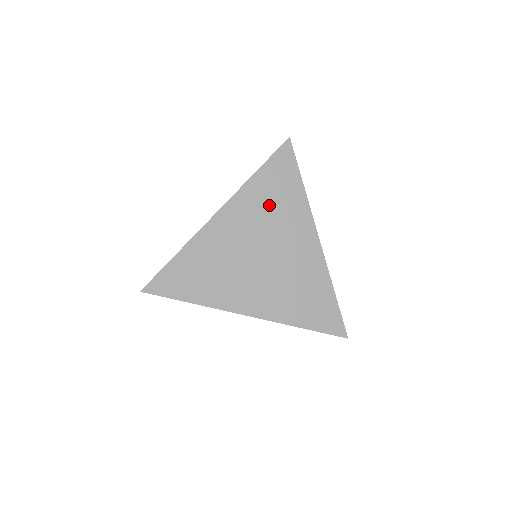
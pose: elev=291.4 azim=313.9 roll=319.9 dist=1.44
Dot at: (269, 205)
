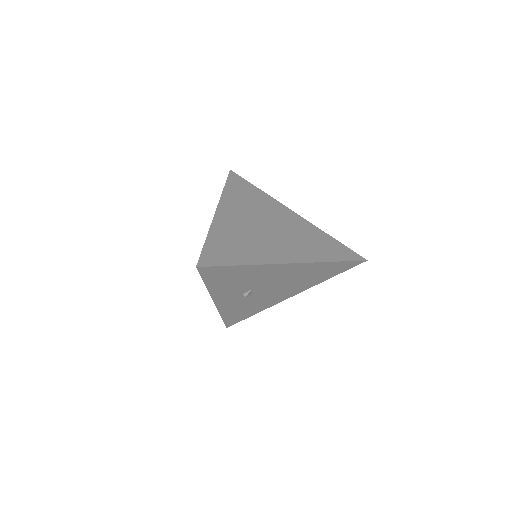
Dot at: (248, 201)
